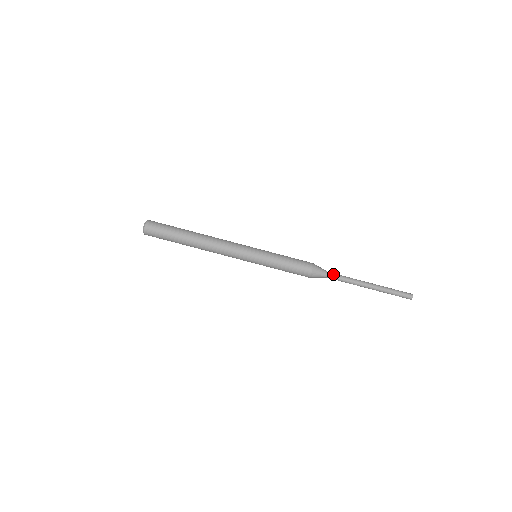
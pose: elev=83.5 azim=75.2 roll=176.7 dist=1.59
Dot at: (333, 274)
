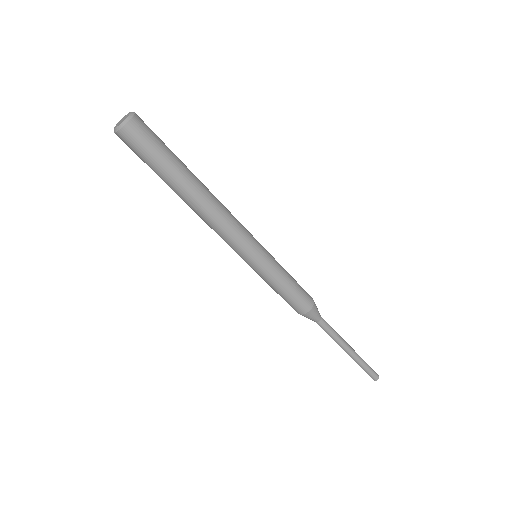
Dot at: (325, 323)
